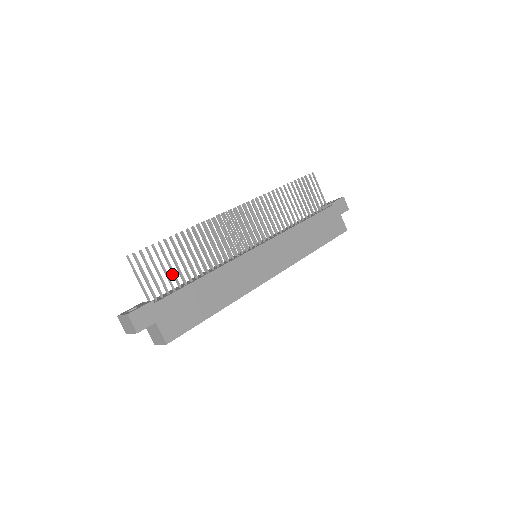
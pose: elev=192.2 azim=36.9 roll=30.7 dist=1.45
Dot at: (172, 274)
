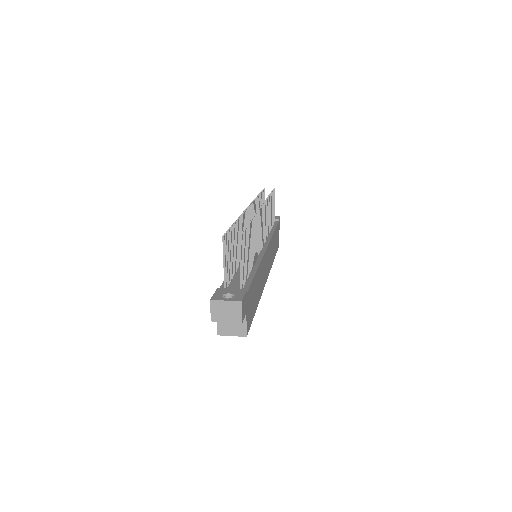
Dot at: (232, 262)
